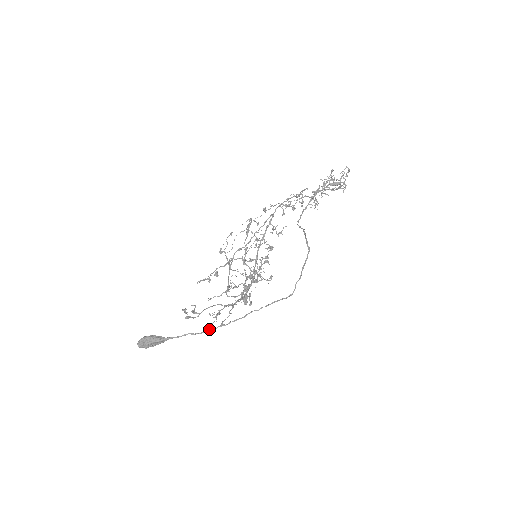
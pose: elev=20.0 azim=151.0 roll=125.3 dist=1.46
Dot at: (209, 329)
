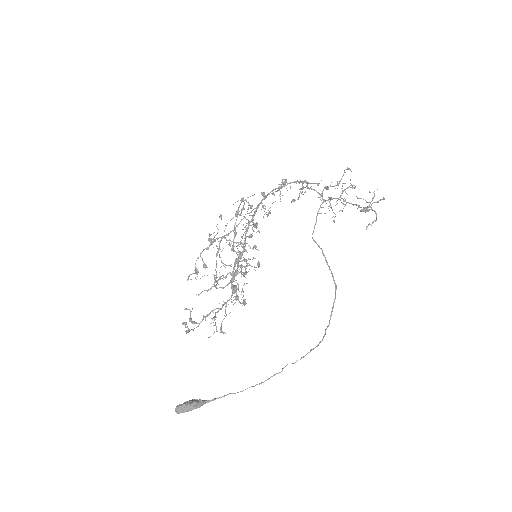
Dot at: occluded
